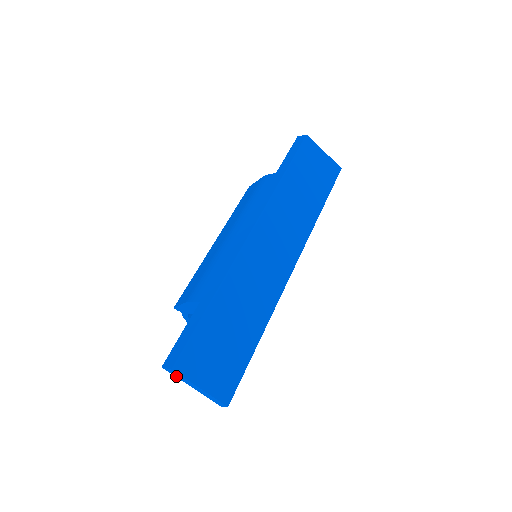
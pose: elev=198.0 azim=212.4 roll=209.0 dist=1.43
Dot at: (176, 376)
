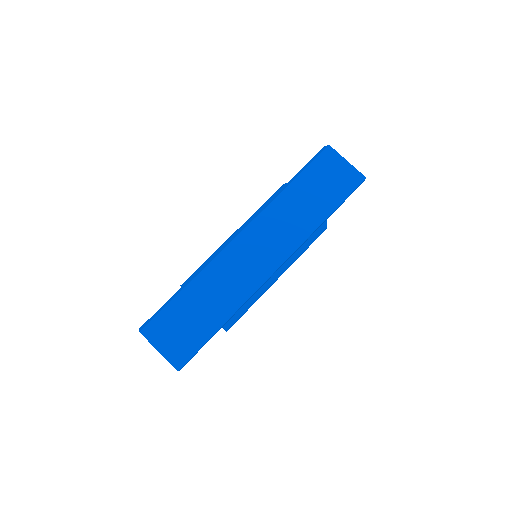
Dot at: occluded
